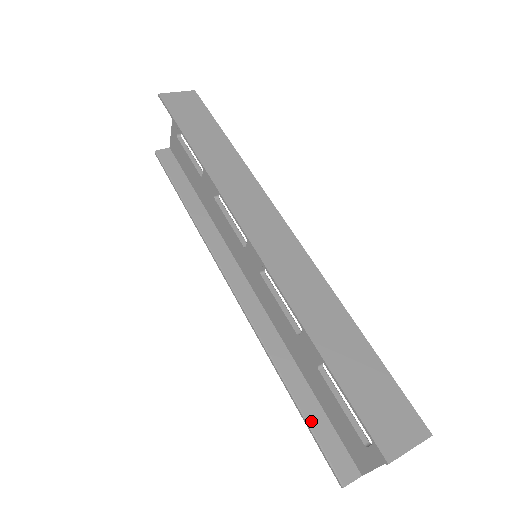
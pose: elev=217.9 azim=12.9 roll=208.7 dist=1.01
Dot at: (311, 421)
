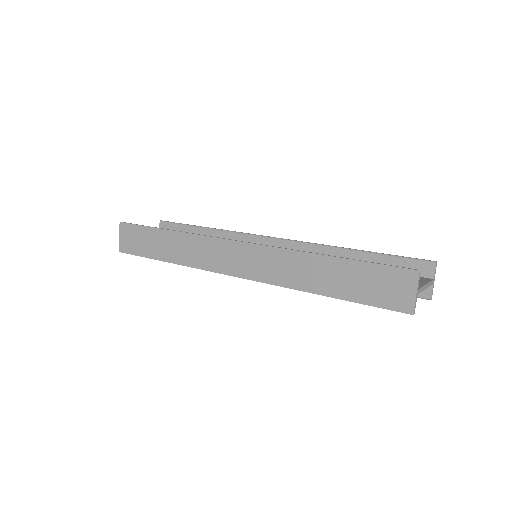
Dot at: occluded
